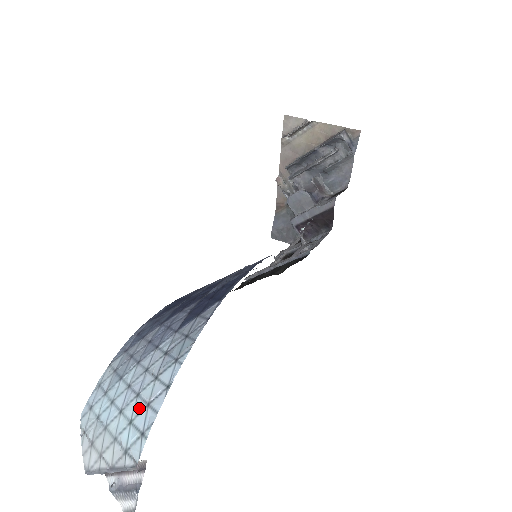
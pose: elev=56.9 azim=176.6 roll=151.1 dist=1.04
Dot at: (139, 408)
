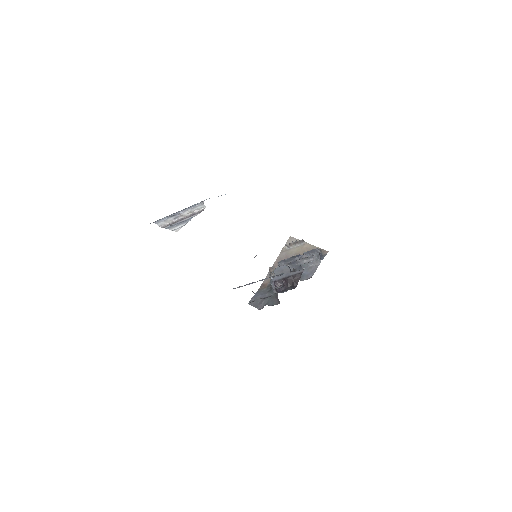
Dot at: occluded
